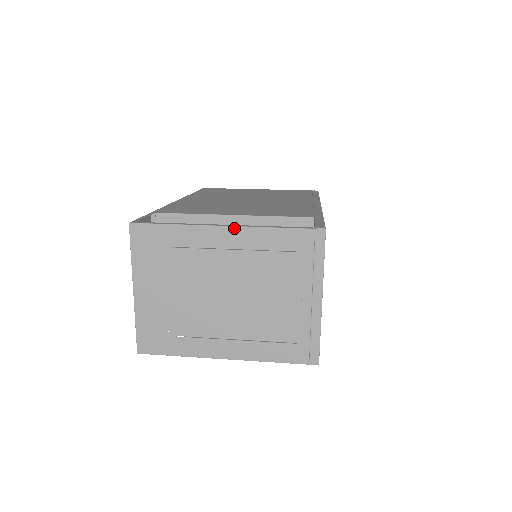
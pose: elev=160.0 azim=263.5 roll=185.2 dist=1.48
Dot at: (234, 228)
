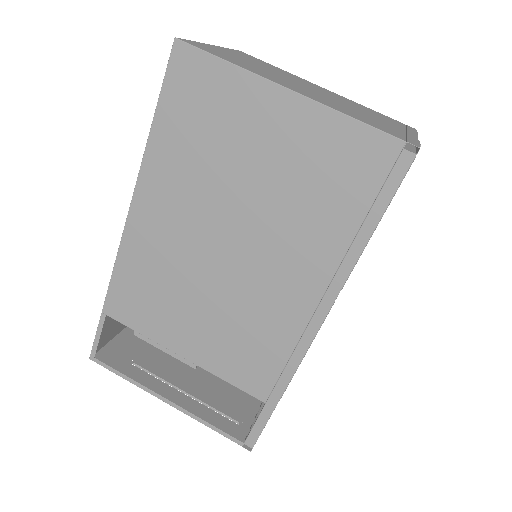
Dot at: (176, 407)
